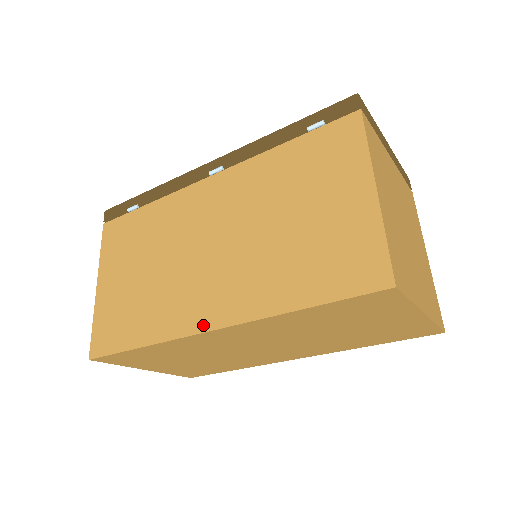
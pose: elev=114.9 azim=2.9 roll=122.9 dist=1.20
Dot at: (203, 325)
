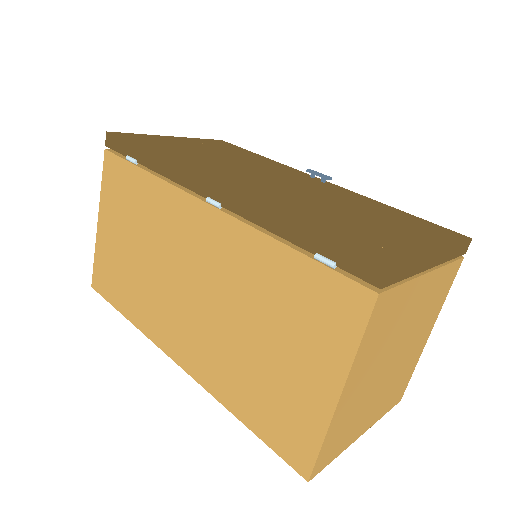
Dot at: (171, 352)
